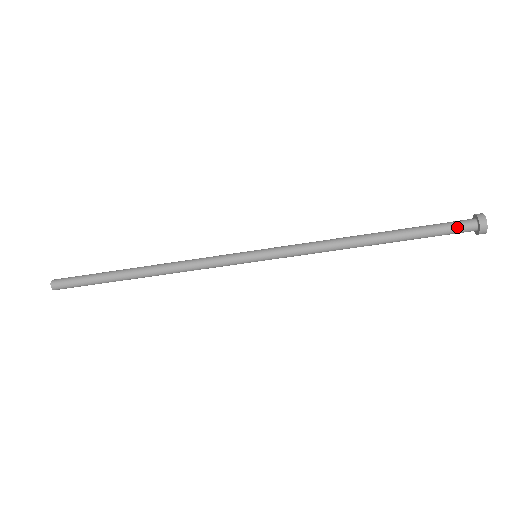
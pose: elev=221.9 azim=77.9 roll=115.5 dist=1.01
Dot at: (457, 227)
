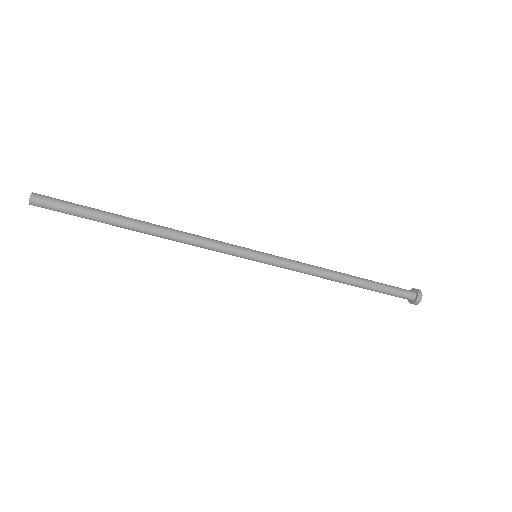
Dot at: (402, 297)
